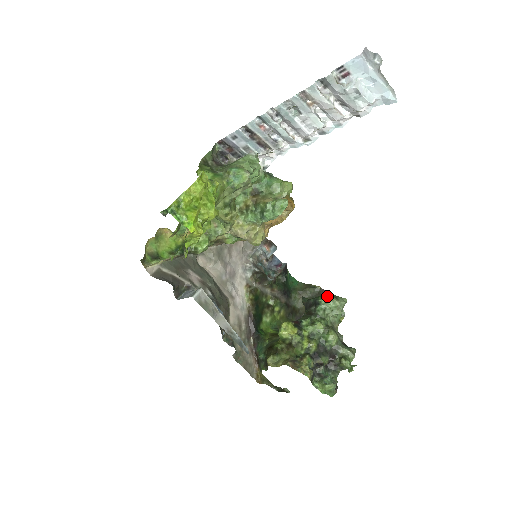
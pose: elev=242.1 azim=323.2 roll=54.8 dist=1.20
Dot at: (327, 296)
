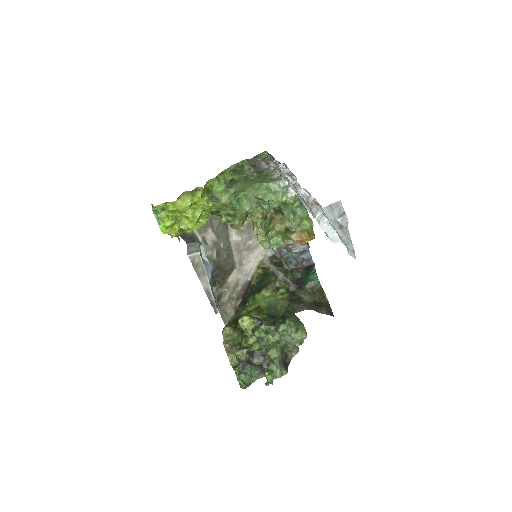
Dot at: (292, 323)
